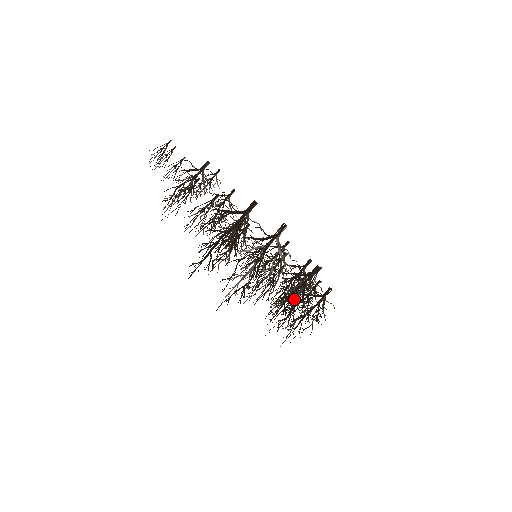
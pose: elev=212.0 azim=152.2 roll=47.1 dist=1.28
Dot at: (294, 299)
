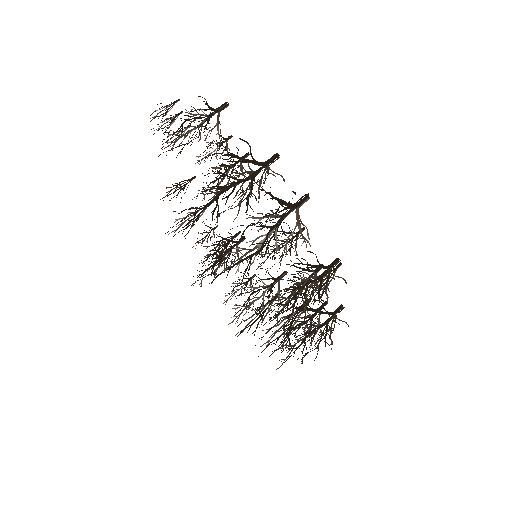
Dot at: (294, 320)
